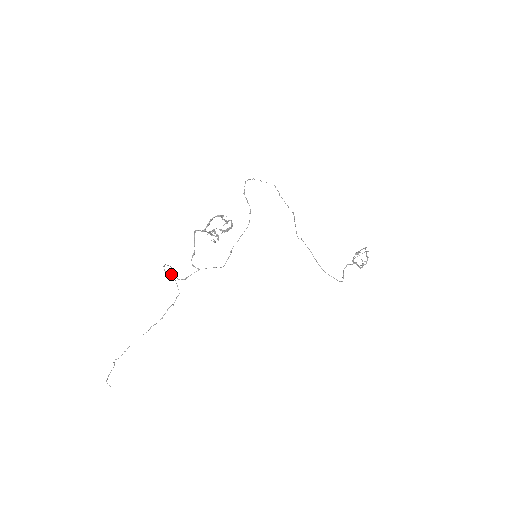
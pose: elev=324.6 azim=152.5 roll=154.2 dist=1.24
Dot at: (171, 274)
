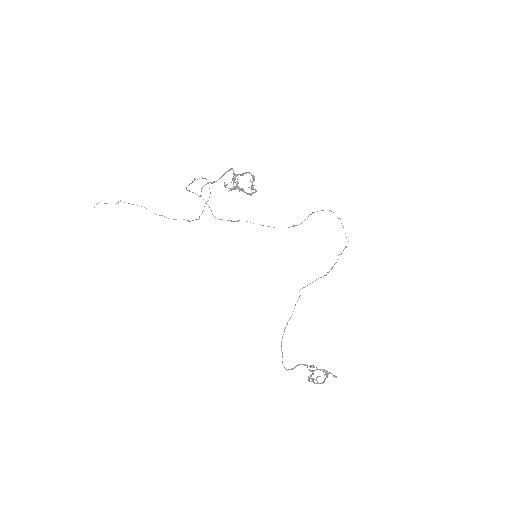
Dot at: occluded
